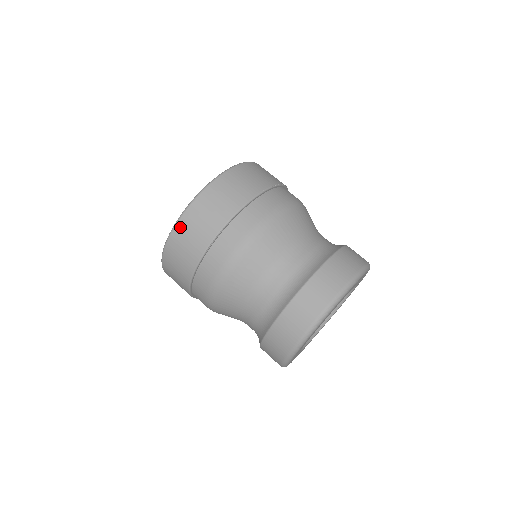
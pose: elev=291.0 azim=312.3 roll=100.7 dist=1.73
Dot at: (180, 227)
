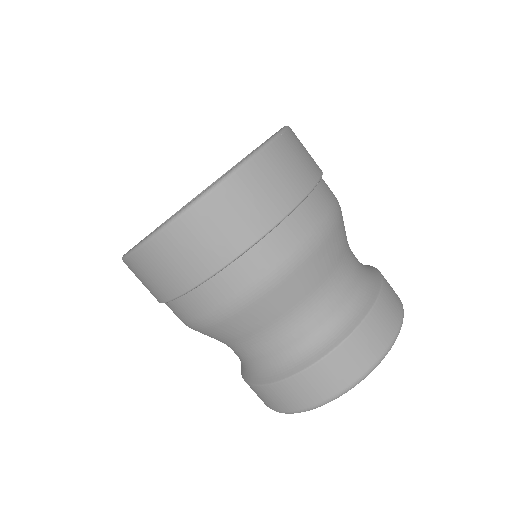
Dot at: (196, 215)
